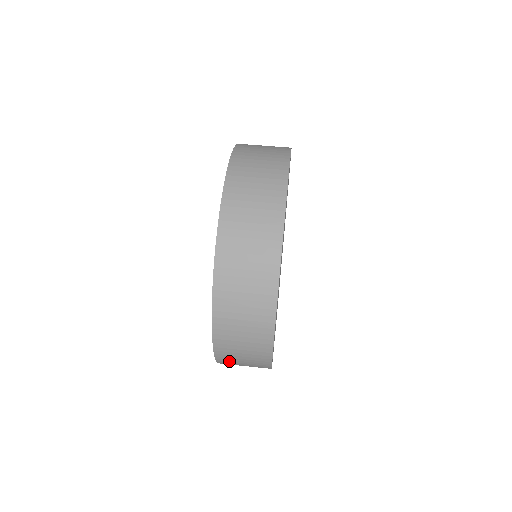
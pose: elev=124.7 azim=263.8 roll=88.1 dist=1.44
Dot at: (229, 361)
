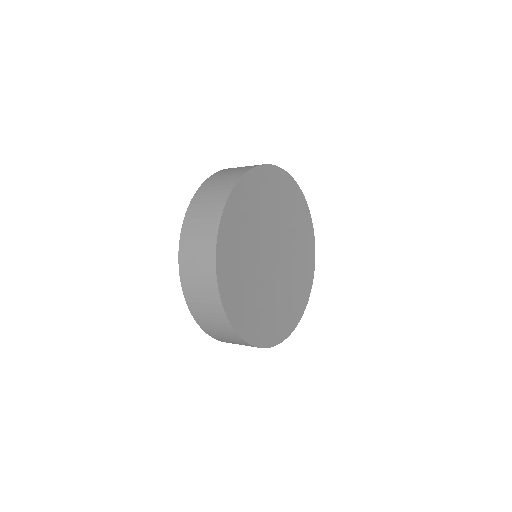
Dot at: (189, 280)
